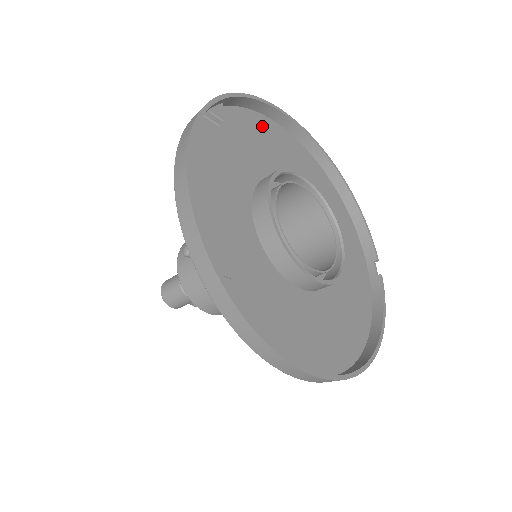
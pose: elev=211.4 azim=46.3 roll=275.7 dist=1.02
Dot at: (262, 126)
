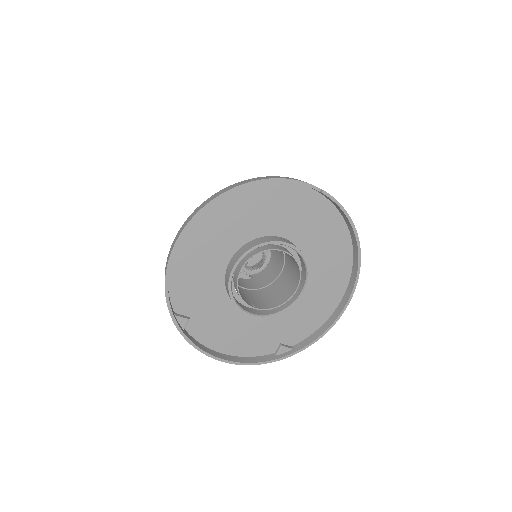
Dot at: (181, 271)
